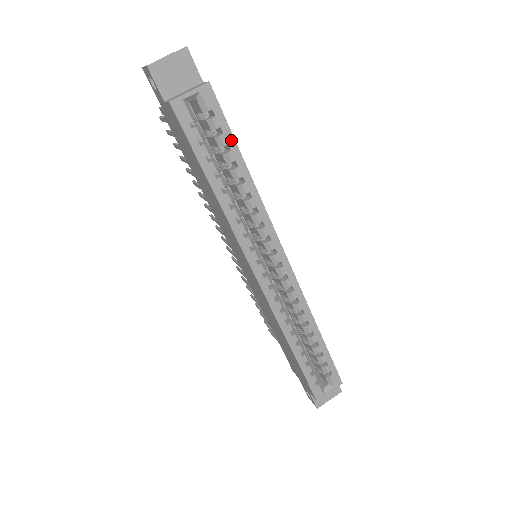
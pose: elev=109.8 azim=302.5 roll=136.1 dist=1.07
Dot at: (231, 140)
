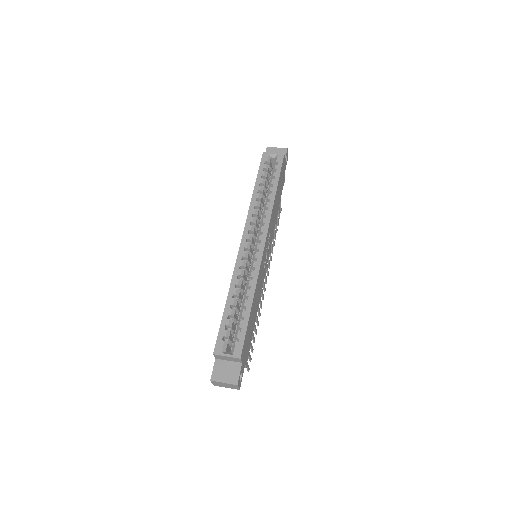
Dot at: (278, 176)
